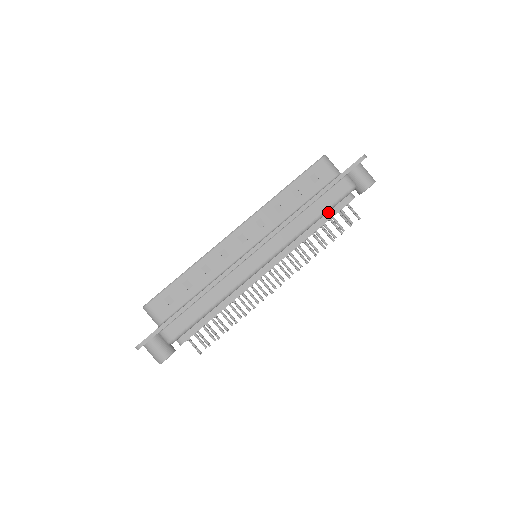
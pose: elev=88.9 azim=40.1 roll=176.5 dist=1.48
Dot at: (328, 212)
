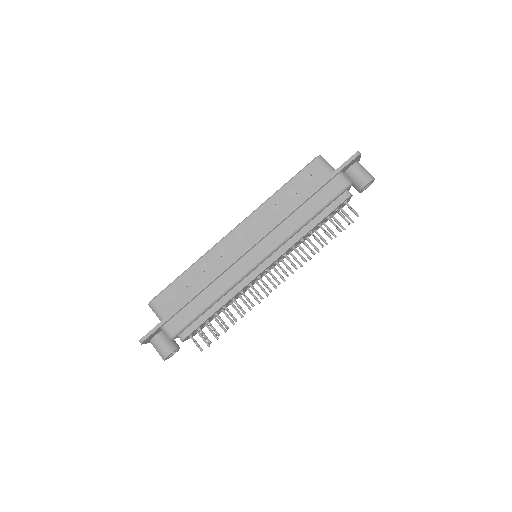
Dot at: (324, 210)
